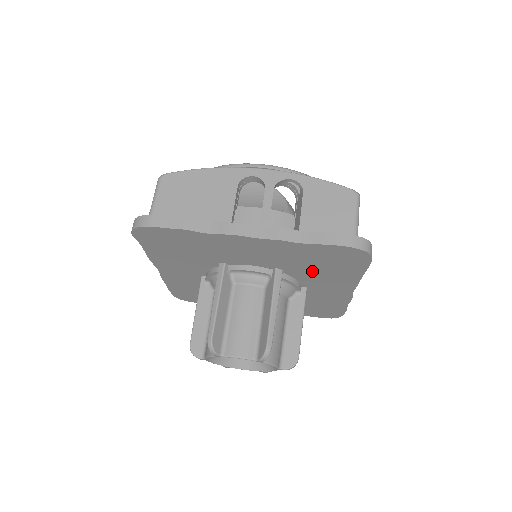
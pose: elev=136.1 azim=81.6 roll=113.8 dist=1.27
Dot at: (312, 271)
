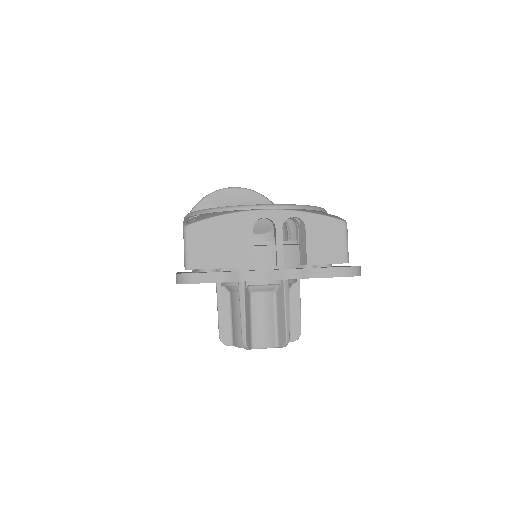
Dot at: occluded
